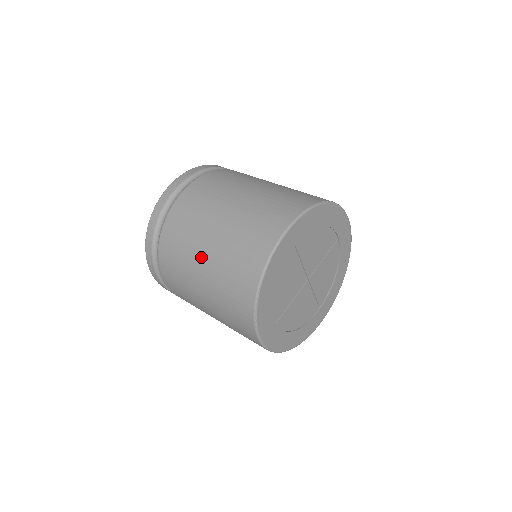
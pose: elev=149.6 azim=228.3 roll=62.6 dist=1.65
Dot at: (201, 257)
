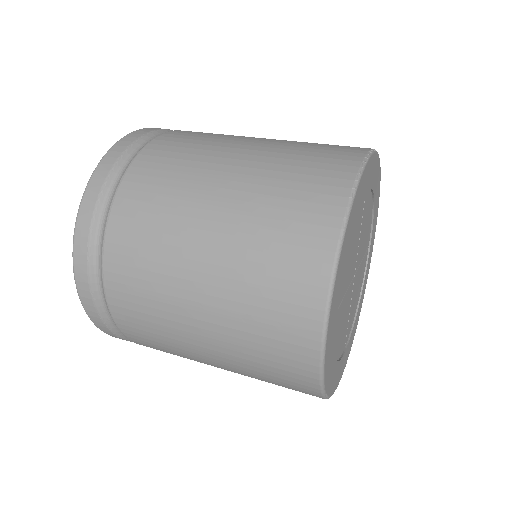
Dot at: (212, 365)
